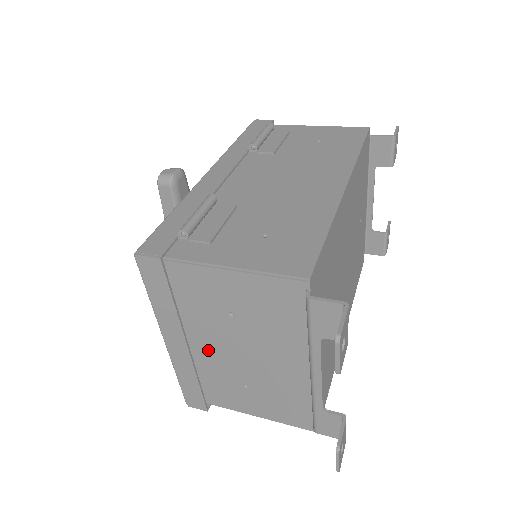
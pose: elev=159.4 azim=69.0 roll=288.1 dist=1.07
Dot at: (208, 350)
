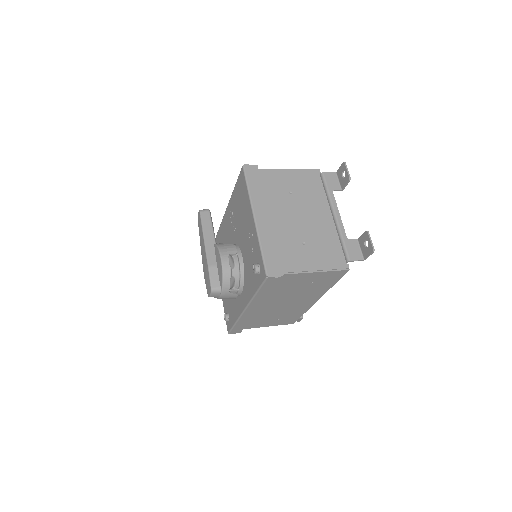
Dot at: (279, 221)
